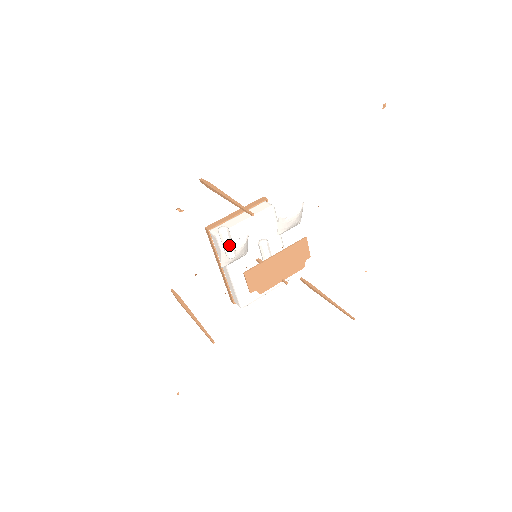
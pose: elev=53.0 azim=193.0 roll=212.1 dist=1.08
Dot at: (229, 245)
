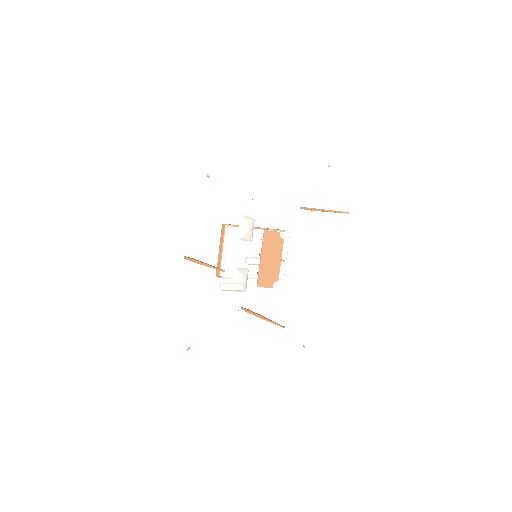
Dot at: (233, 288)
